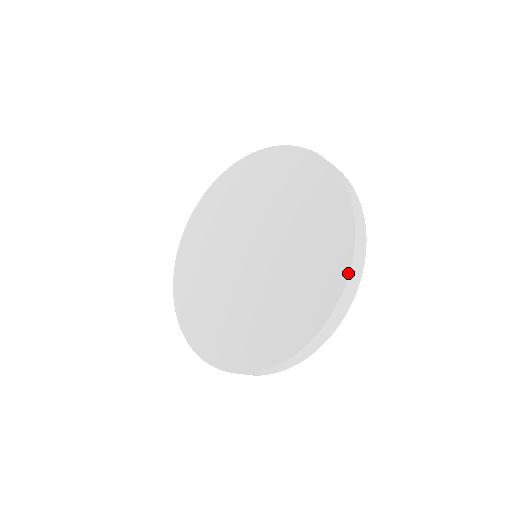
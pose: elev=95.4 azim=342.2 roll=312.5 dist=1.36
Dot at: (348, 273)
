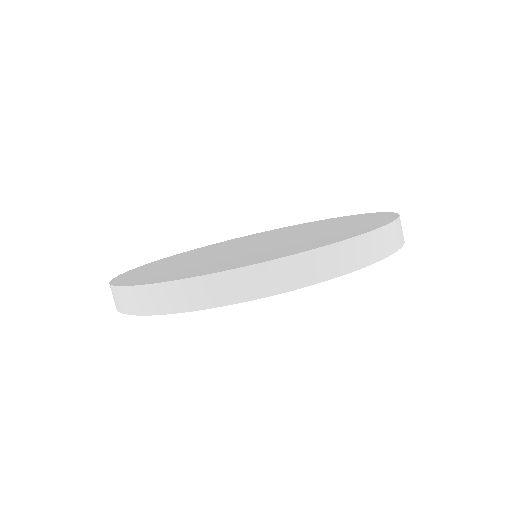
Dot at: (302, 251)
